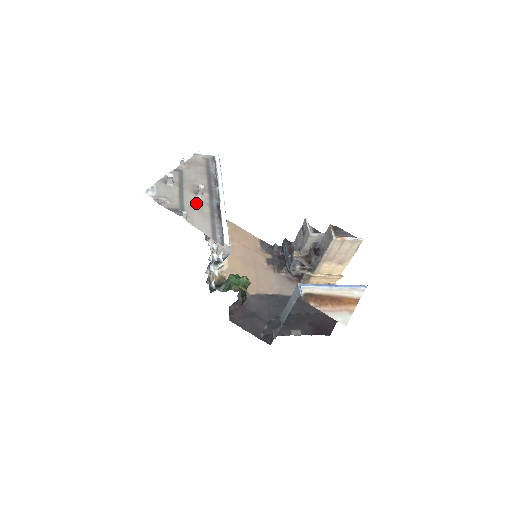
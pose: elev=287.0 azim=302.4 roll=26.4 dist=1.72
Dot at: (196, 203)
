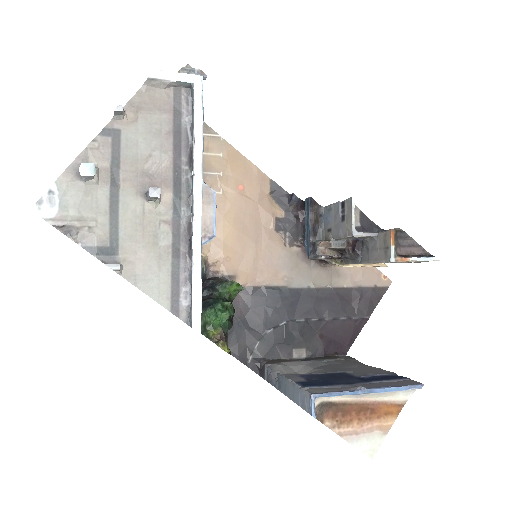
Dot at: (144, 223)
